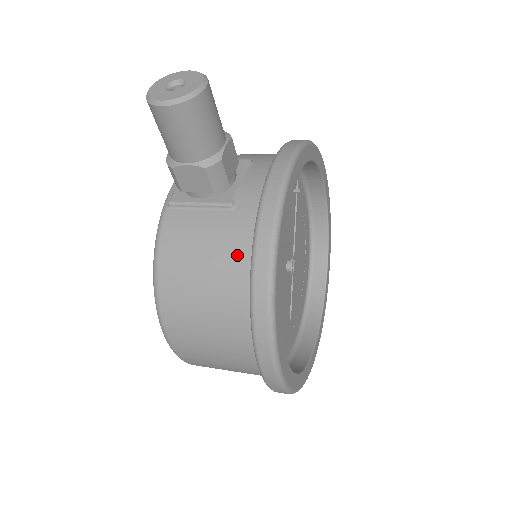
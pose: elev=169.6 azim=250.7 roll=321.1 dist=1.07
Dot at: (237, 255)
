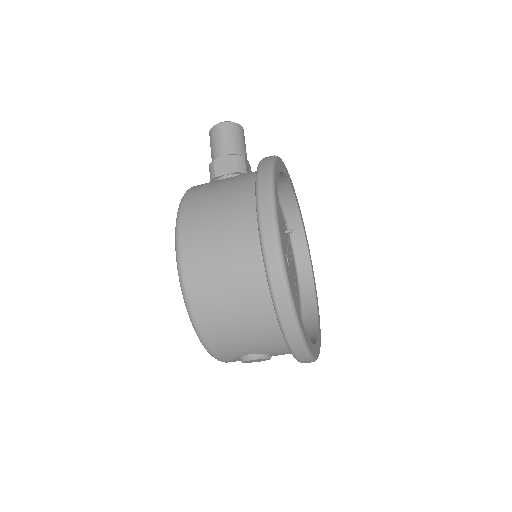
Dot at: (249, 174)
